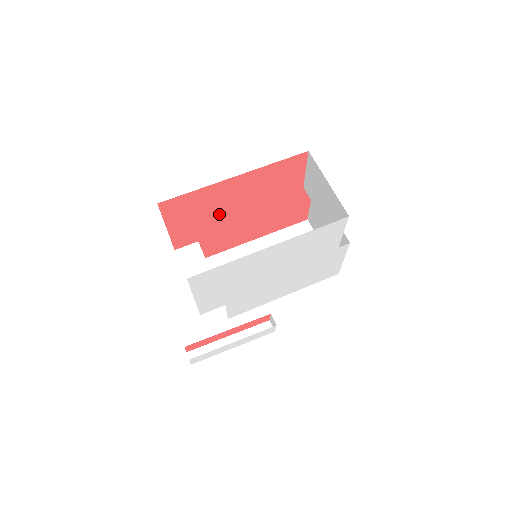
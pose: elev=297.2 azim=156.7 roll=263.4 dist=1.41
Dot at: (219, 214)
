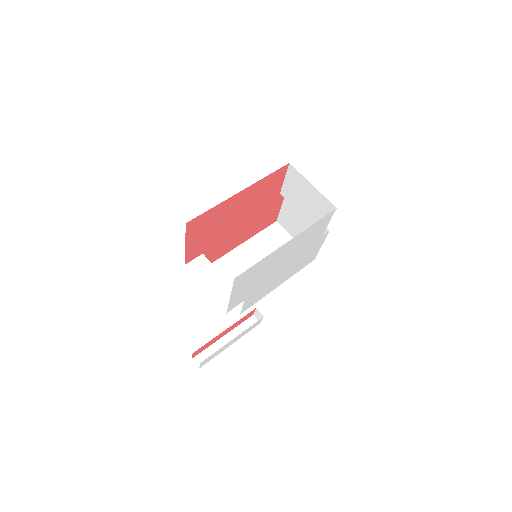
Dot at: (222, 226)
